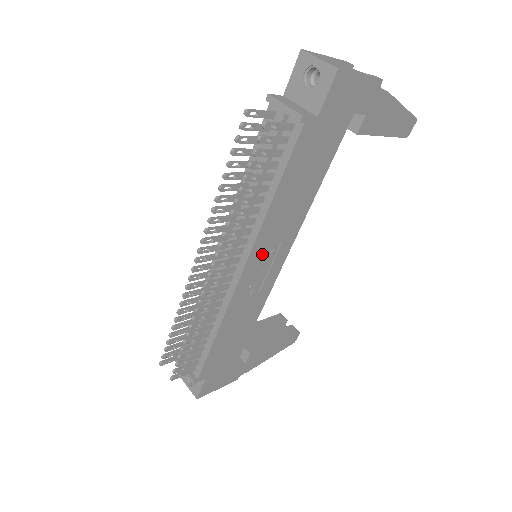
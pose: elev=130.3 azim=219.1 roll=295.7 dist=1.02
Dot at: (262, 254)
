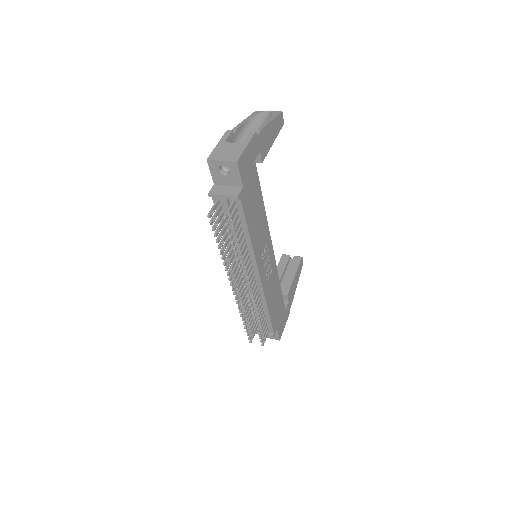
Dot at: (261, 258)
